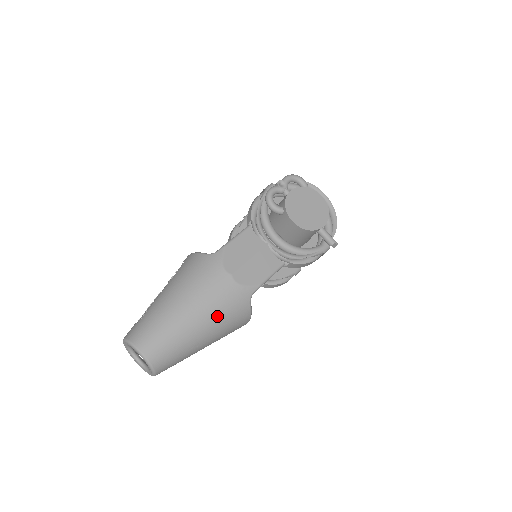
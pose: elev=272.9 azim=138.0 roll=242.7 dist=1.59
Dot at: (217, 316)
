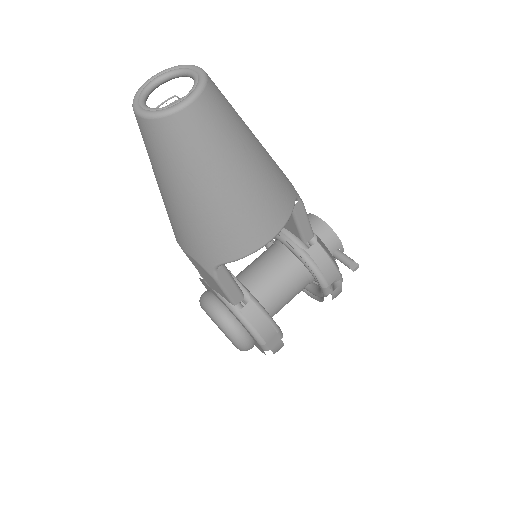
Dot at: (271, 160)
